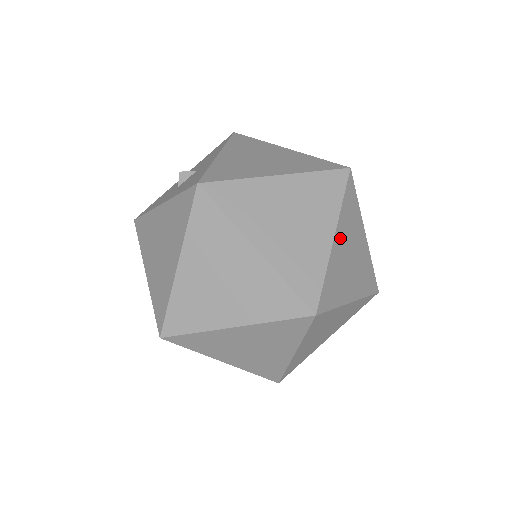
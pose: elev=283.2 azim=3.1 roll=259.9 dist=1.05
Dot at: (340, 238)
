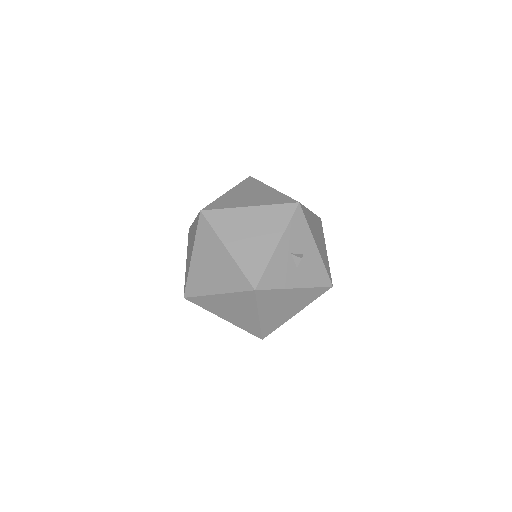
Dot at: (235, 192)
